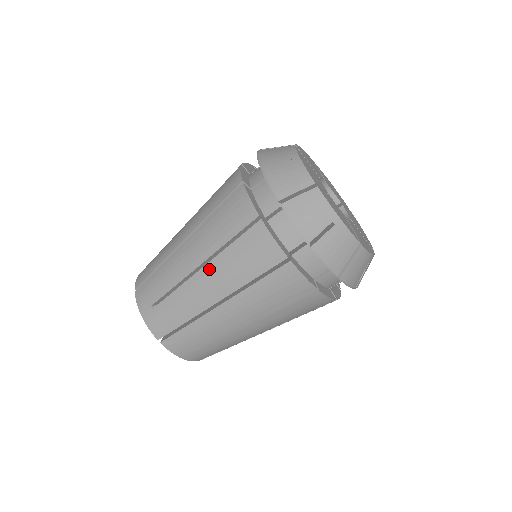
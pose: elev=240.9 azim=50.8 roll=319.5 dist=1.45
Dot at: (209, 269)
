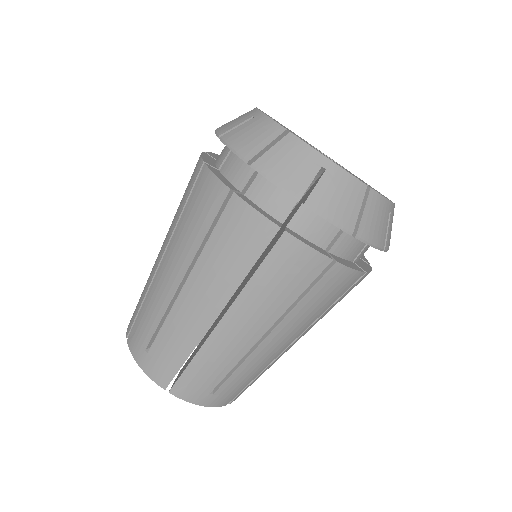
Dot at: (194, 278)
